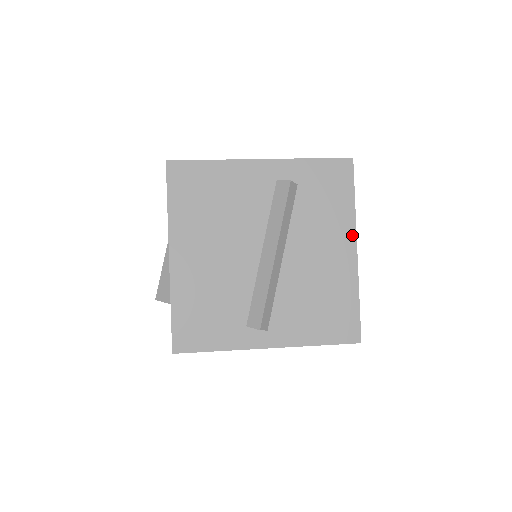
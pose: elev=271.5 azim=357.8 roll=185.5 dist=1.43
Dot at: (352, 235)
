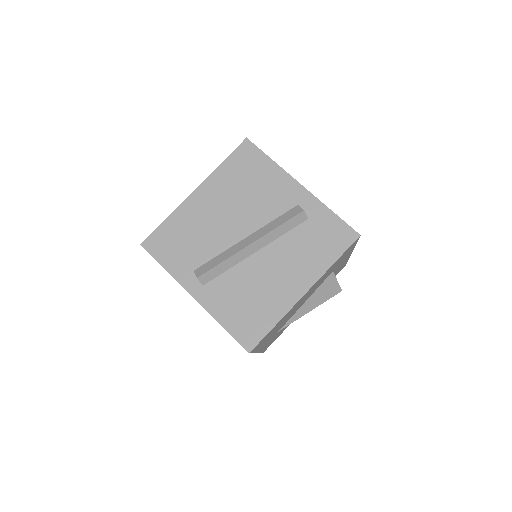
Dot at: (312, 281)
